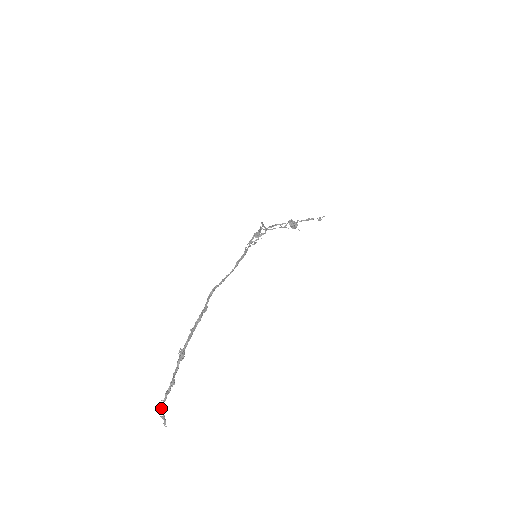
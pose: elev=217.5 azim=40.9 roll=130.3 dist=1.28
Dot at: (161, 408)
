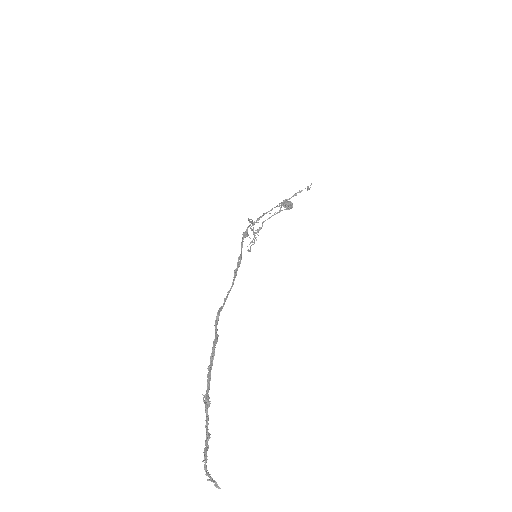
Dot at: (205, 471)
